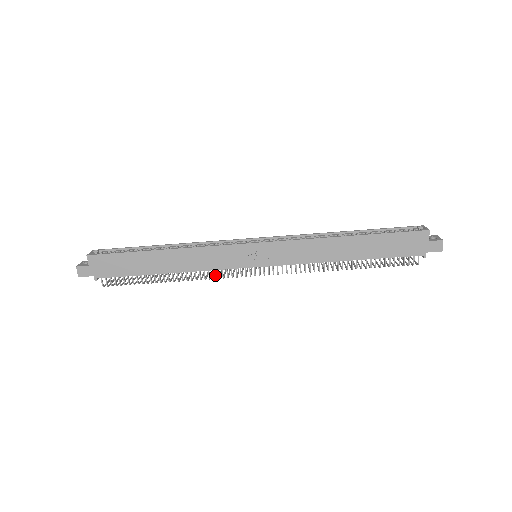
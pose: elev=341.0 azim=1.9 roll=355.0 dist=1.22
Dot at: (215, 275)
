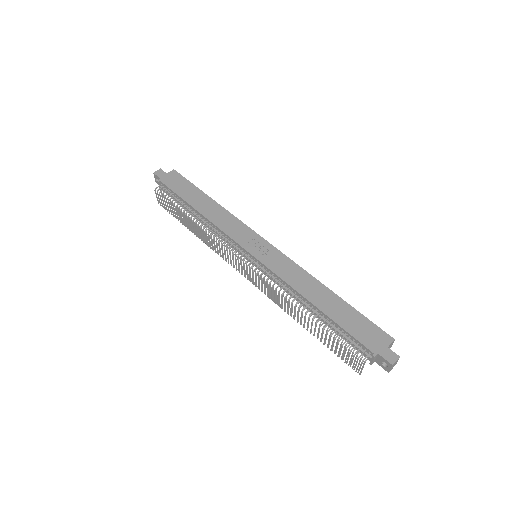
Dot at: occluded
